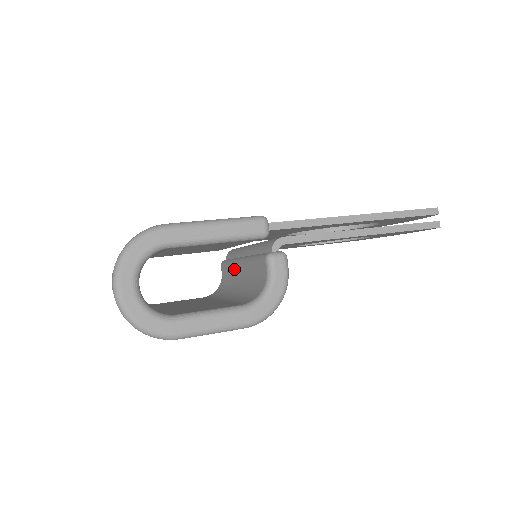
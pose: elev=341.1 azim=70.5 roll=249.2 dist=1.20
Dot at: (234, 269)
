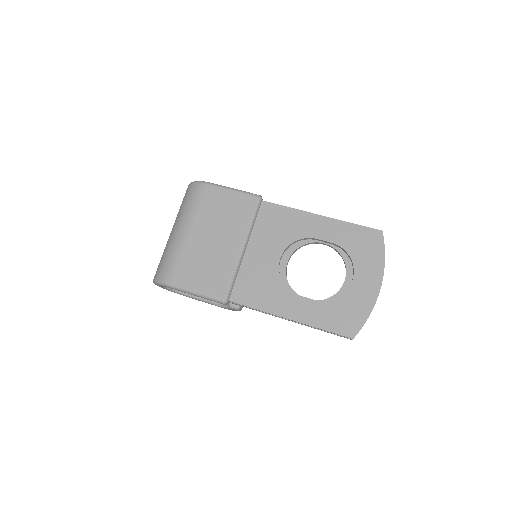
Dot at: occluded
